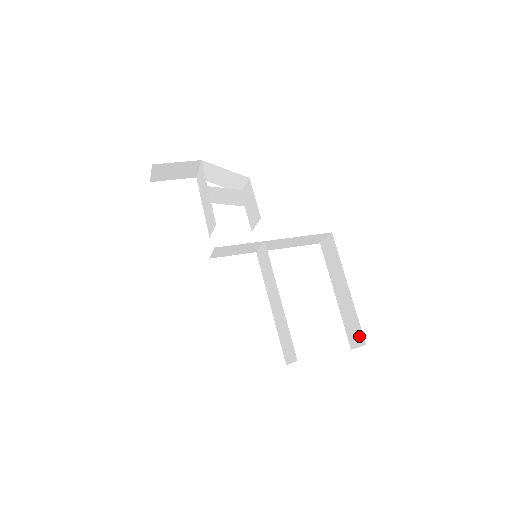
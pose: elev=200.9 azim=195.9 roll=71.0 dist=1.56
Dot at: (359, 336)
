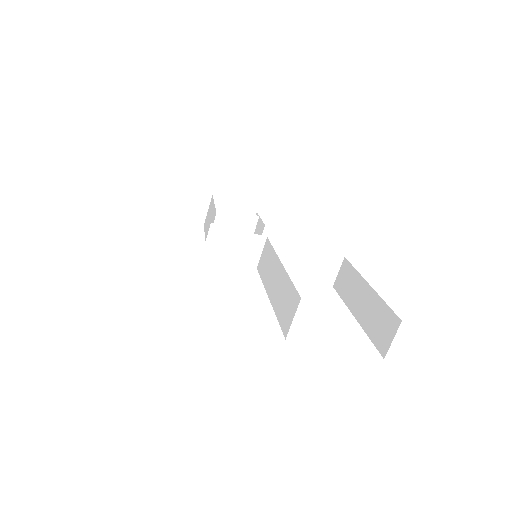
Dot at: (391, 322)
